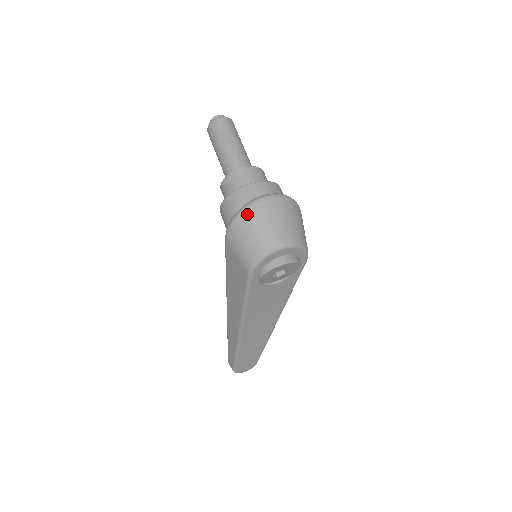
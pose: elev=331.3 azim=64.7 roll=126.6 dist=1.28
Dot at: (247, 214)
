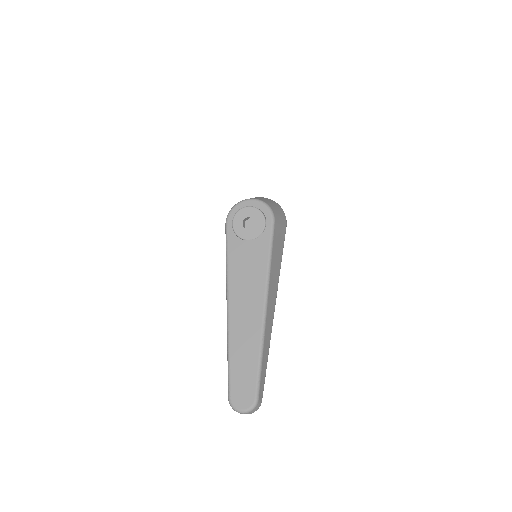
Dot at: occluded
